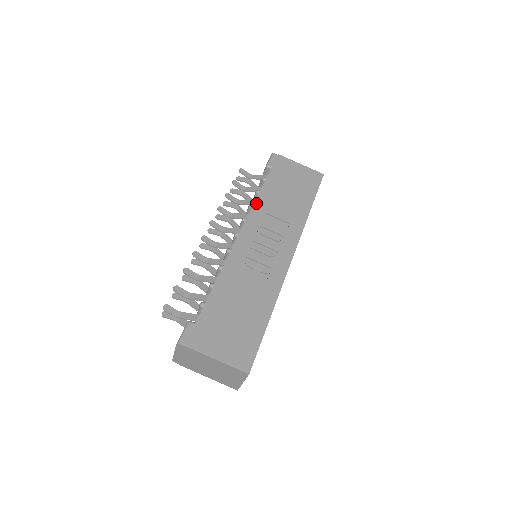
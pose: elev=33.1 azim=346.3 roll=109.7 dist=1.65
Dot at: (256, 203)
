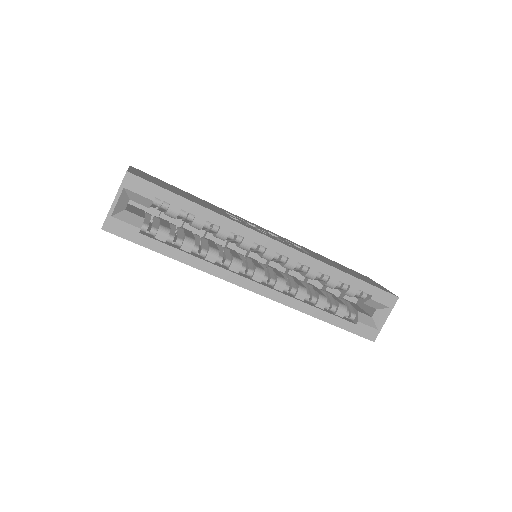
Dot at: occluded
